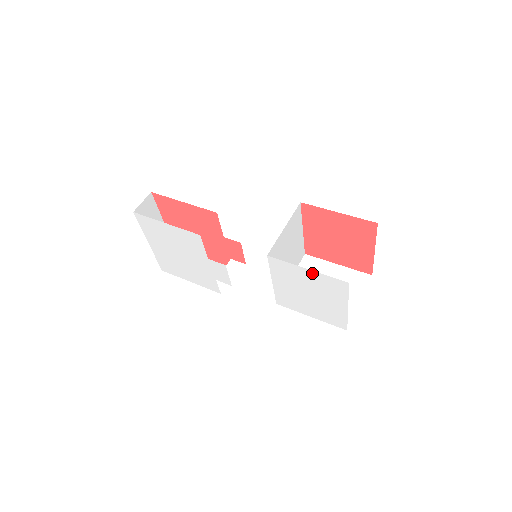
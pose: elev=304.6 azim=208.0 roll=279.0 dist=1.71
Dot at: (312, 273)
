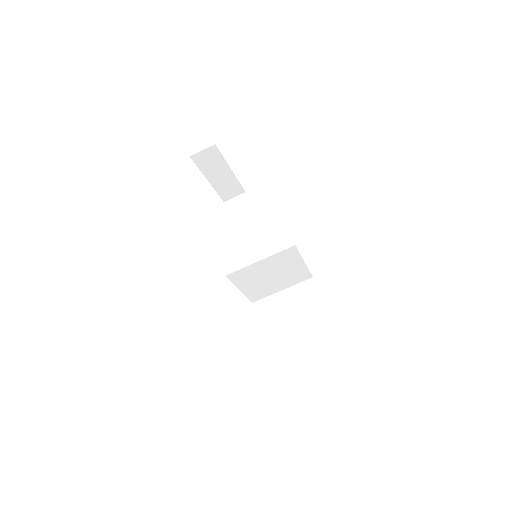
Dot at: occluded
